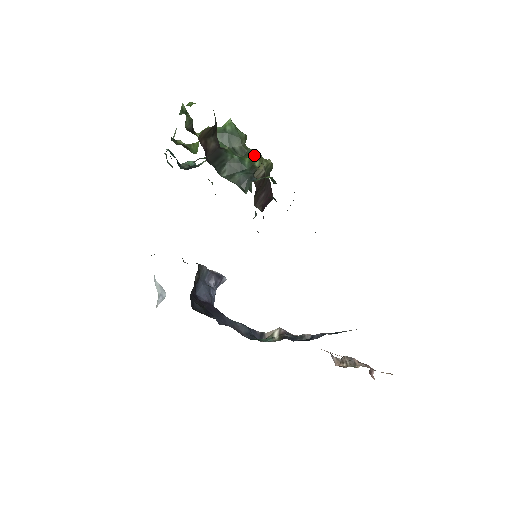
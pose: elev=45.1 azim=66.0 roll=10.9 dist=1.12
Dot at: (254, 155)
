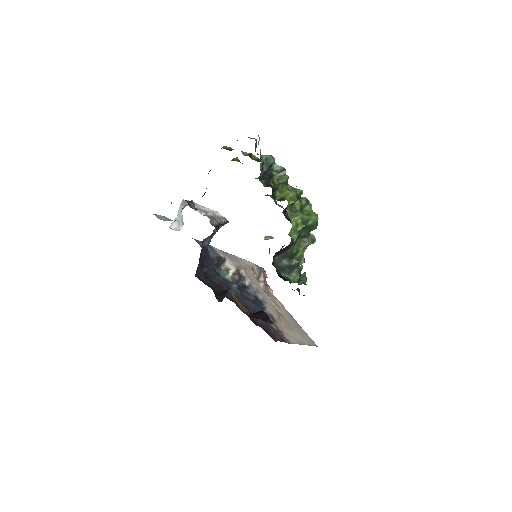
Dot at: occluded
